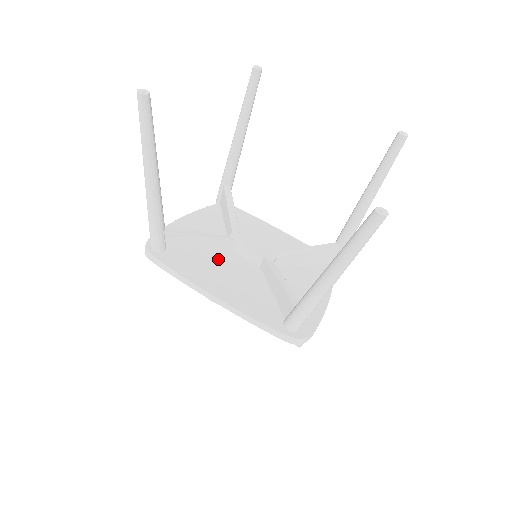
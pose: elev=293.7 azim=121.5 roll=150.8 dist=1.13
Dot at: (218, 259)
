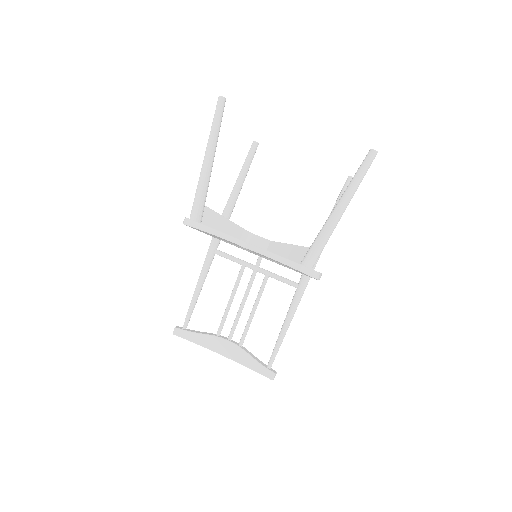
Dot at: occluded
